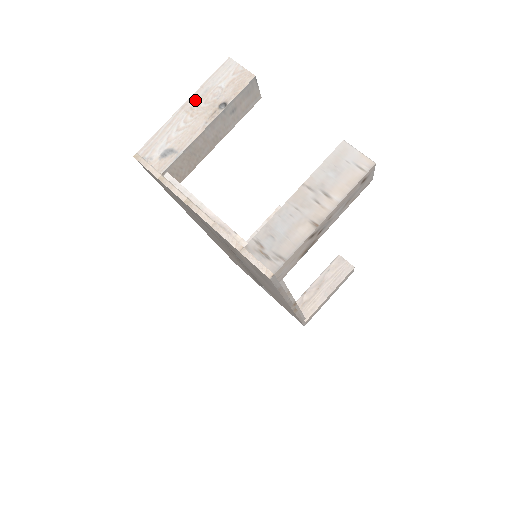
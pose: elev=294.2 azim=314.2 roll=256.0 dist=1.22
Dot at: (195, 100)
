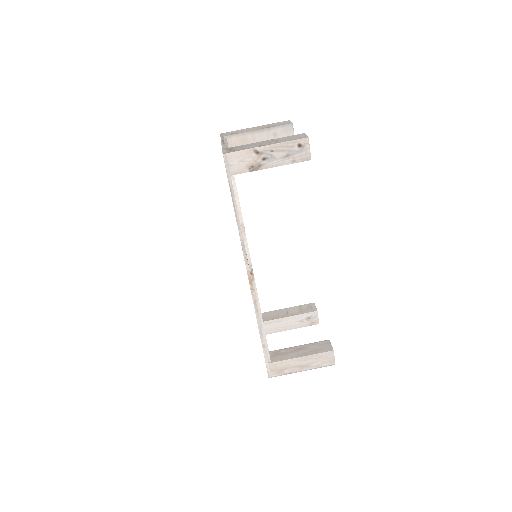
Dot at: (262, 126)
